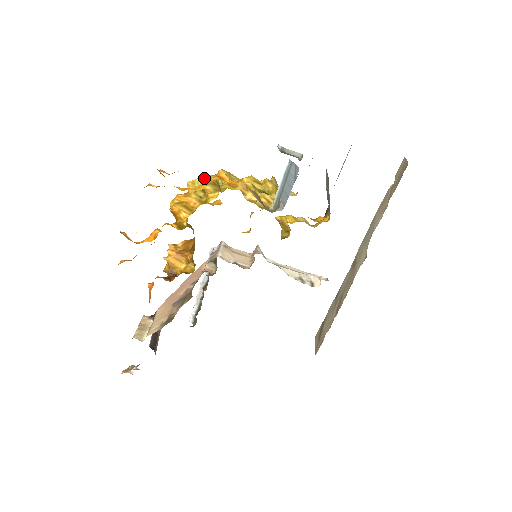
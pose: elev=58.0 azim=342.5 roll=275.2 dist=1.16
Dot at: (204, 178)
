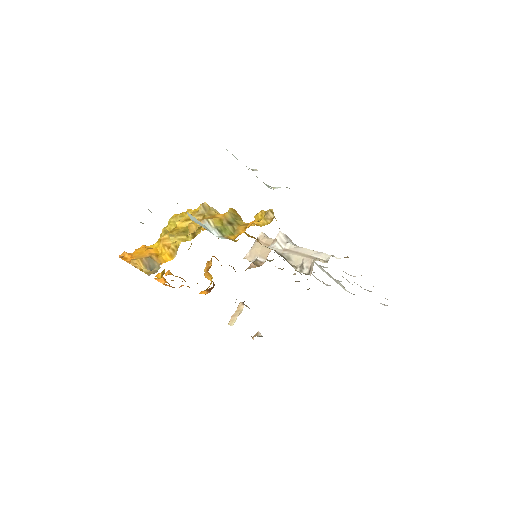
Dot at: (162, 232)
